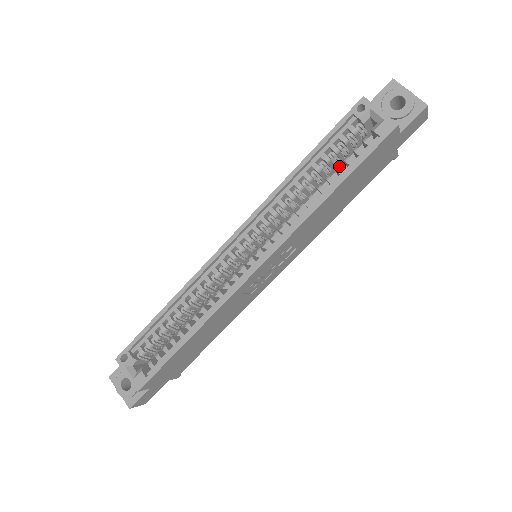
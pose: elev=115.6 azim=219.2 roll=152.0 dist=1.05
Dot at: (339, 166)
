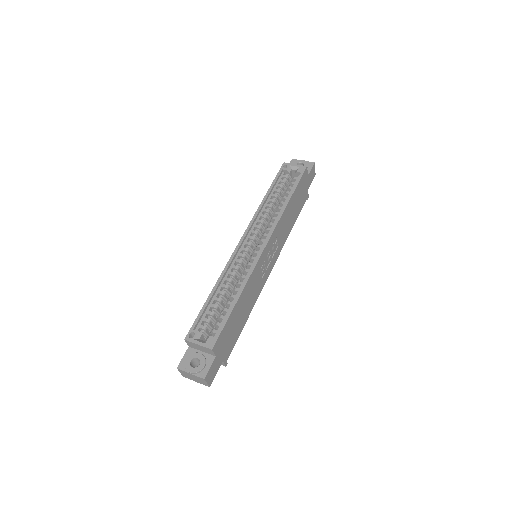
Dot at: occluded
